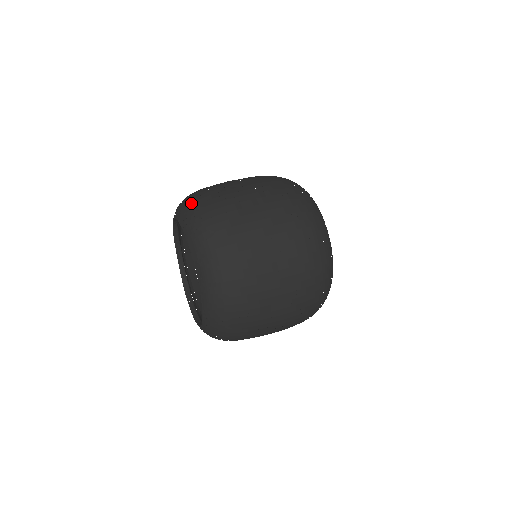
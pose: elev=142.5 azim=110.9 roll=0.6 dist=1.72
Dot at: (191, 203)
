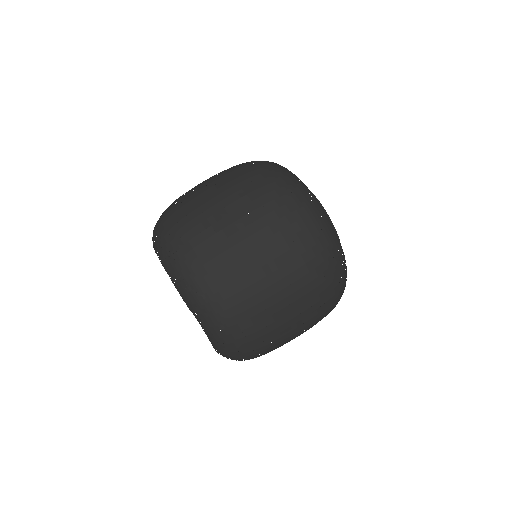
Dot at: (170, 244)
